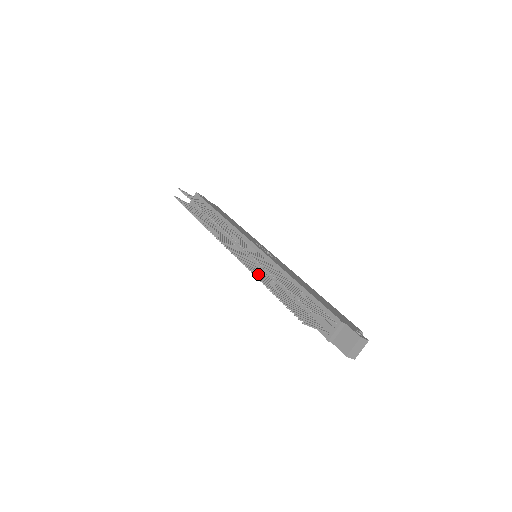
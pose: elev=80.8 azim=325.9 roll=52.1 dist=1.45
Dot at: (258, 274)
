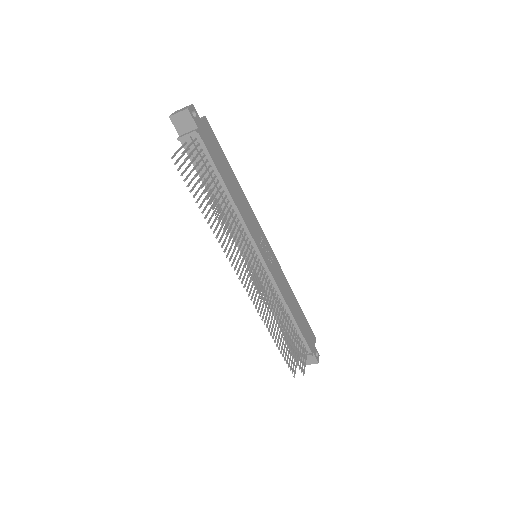
Dot at: (266, 317)
